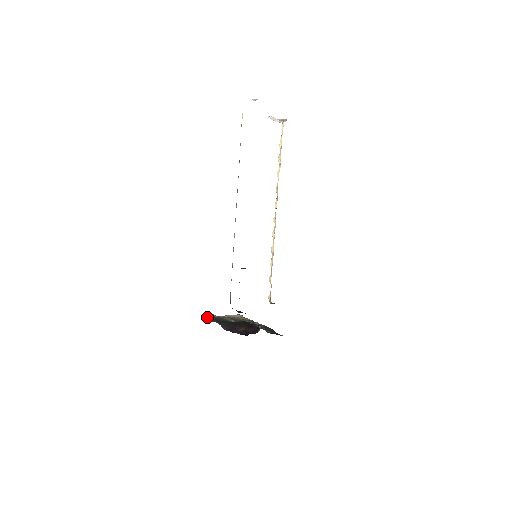
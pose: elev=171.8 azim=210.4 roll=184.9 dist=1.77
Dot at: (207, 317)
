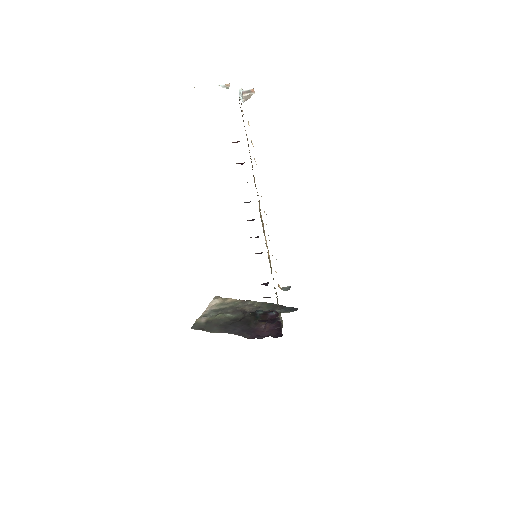
Dot at: (203, 327)
